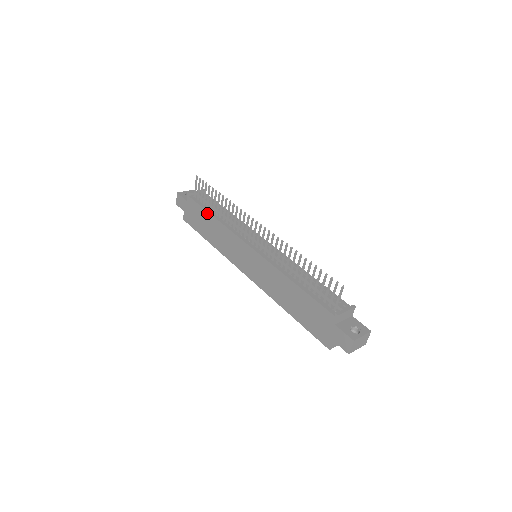
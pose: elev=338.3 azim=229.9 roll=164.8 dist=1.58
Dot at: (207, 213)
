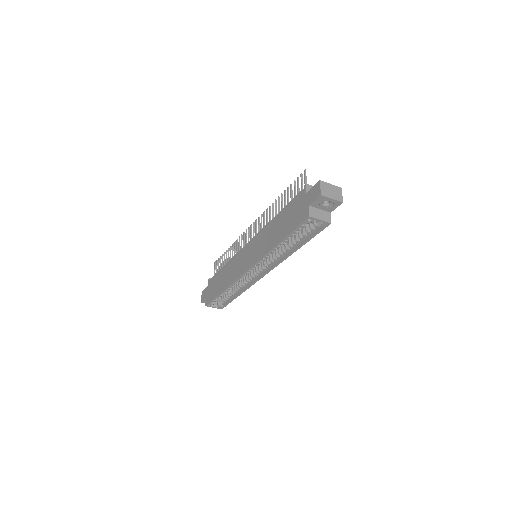
Dot at: (220, 270)
